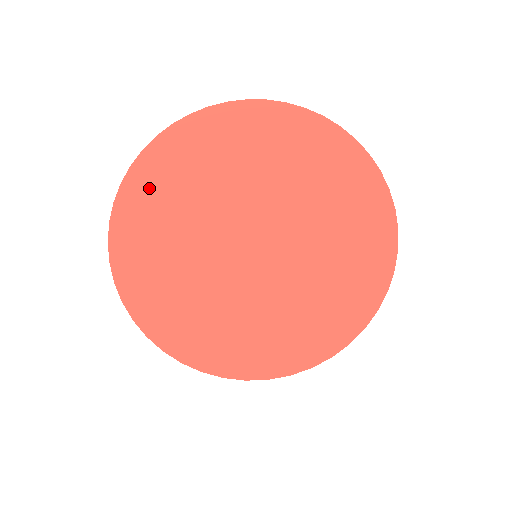
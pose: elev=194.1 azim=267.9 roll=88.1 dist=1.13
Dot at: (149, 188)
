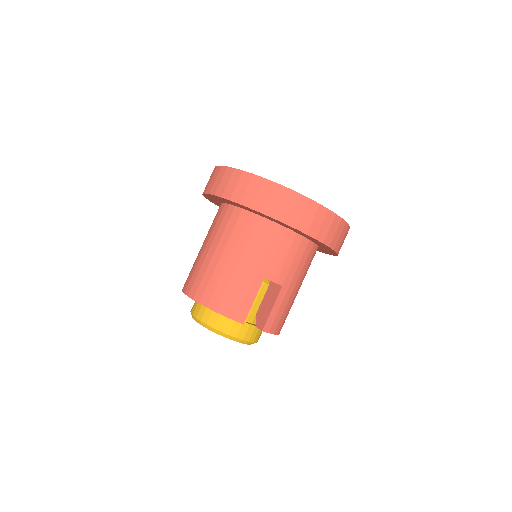
Dot at: occluded
